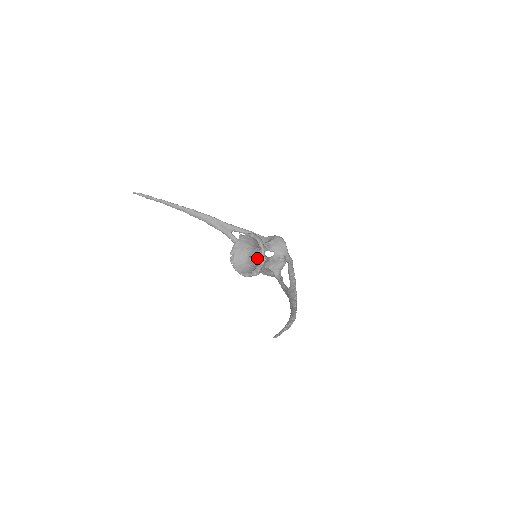
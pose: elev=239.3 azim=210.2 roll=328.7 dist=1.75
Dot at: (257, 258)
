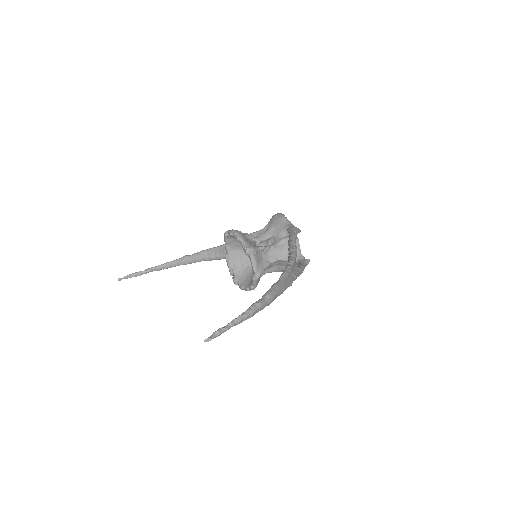
Dot at: occluded
